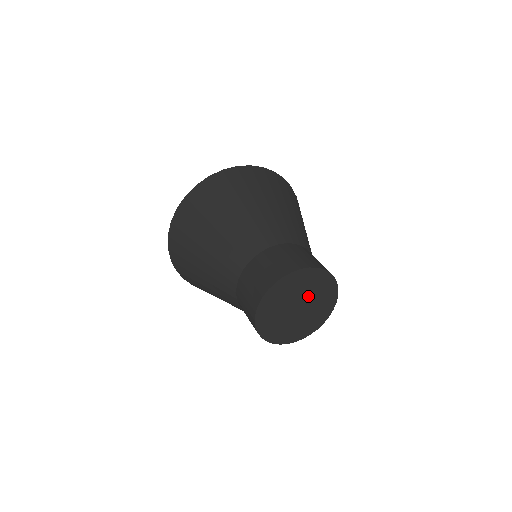
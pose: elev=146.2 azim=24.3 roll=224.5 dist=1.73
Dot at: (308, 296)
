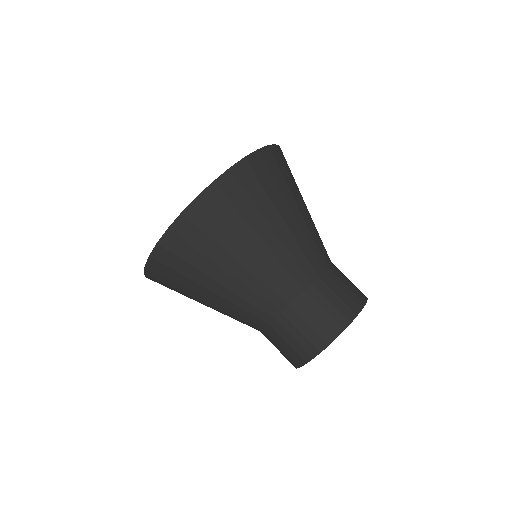
Dot at: occluded
